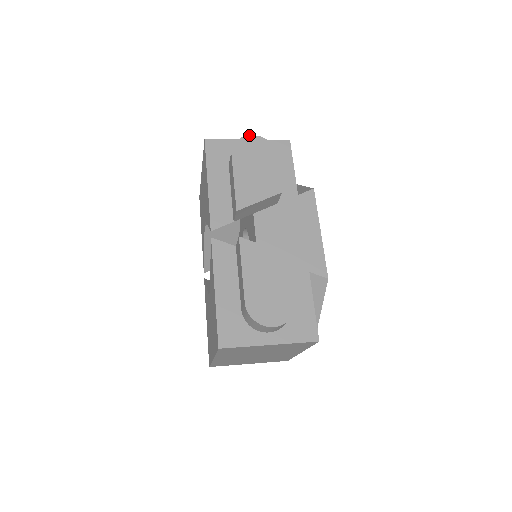
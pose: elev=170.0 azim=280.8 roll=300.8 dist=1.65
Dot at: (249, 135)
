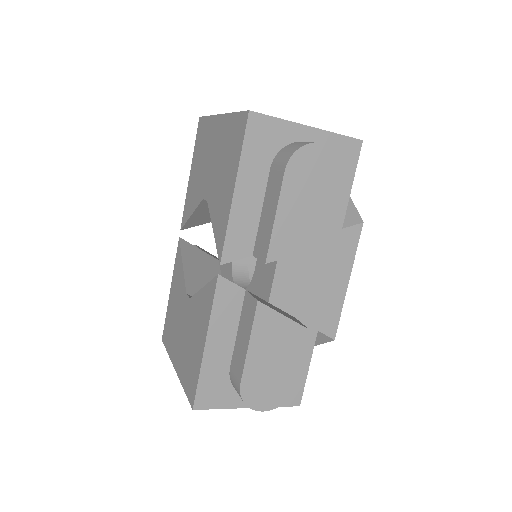
Dot at: (318, 142)
